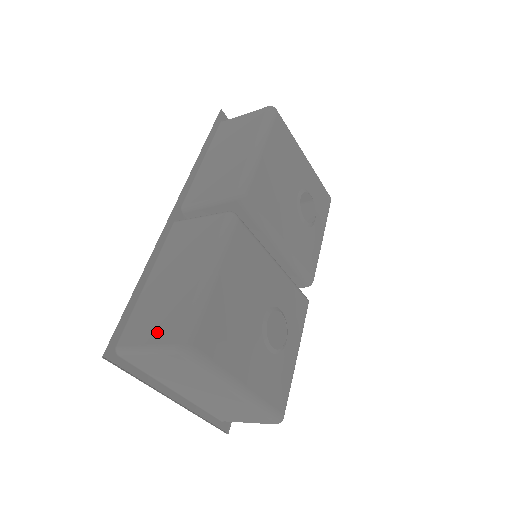
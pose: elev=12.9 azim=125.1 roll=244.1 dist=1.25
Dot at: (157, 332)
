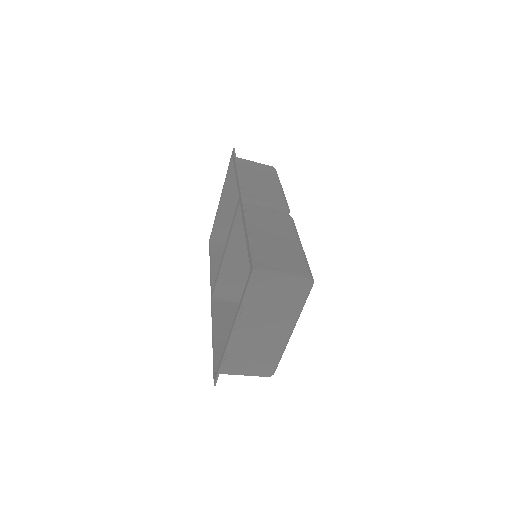
Dot at: (286, 266)
